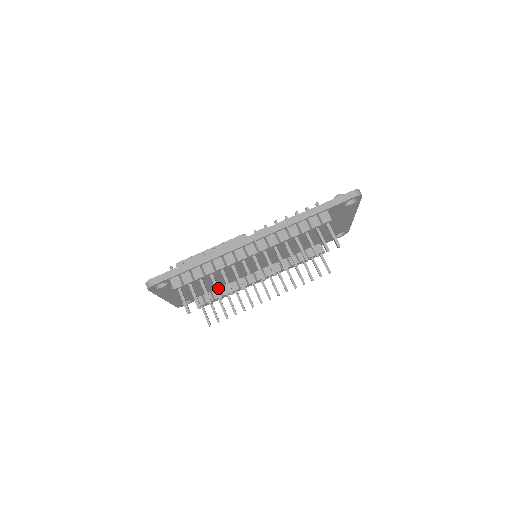
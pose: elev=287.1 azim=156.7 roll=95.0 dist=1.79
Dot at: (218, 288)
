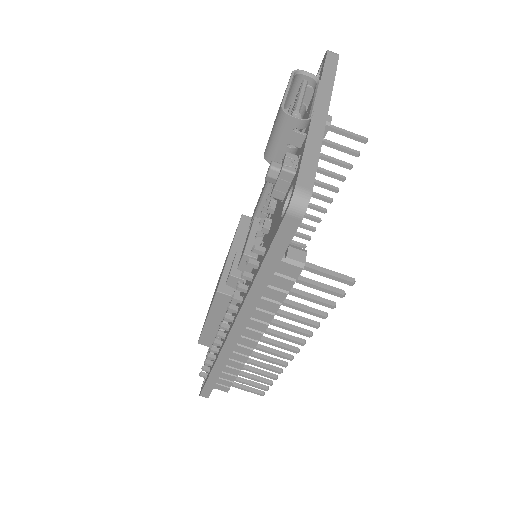
Dot at: (262, 374)
